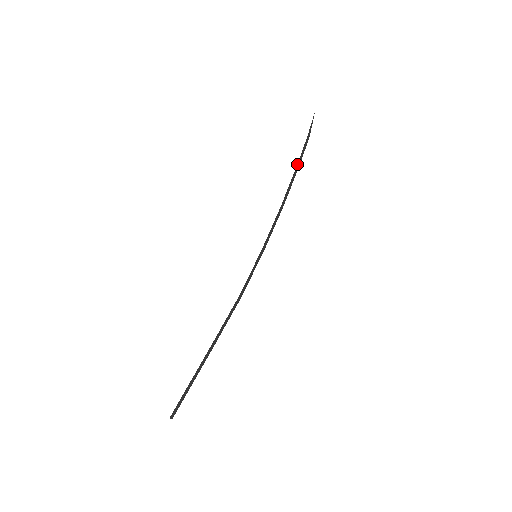
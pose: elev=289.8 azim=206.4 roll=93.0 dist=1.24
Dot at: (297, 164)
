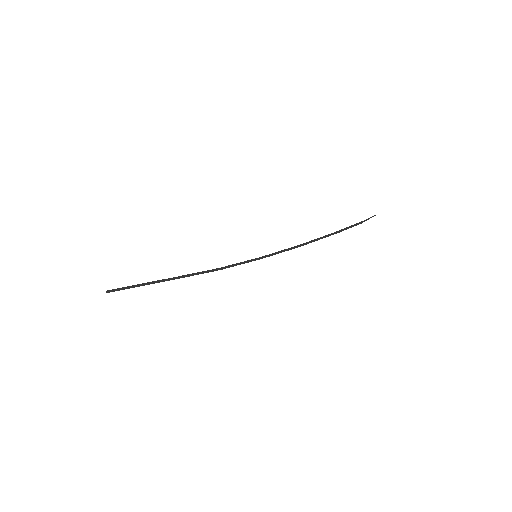
Dot at: (337, 231)
